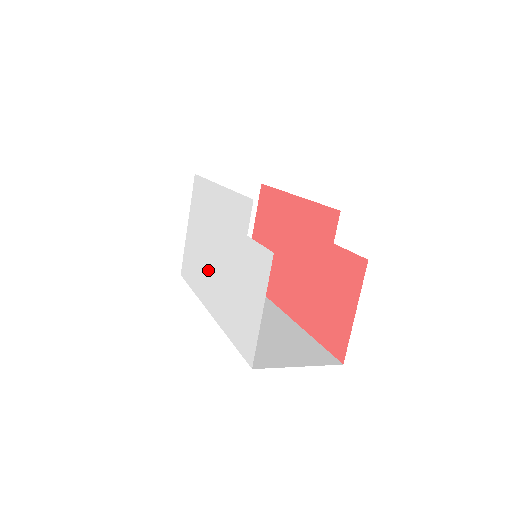
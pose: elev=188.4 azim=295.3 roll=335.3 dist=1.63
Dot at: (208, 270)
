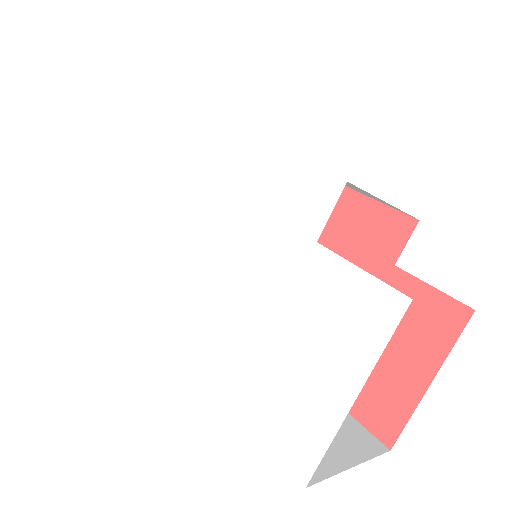
Dot at: (178, 267)
